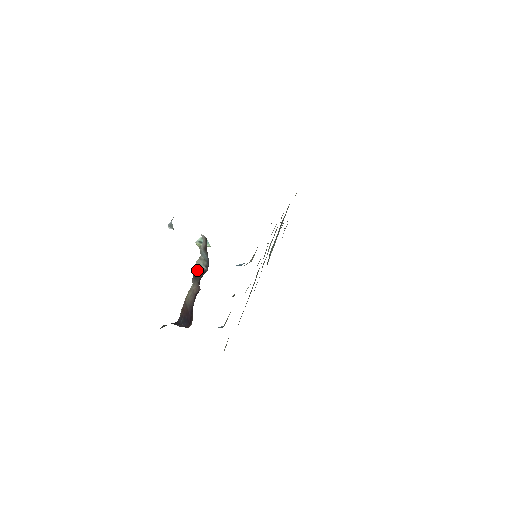
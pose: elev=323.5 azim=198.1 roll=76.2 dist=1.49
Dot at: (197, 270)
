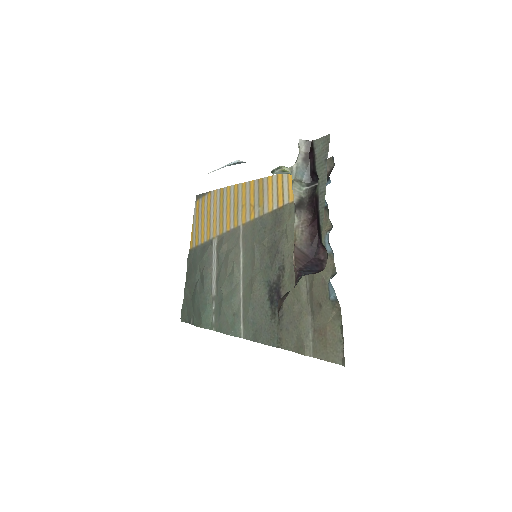
Dot at: (297, 196)
